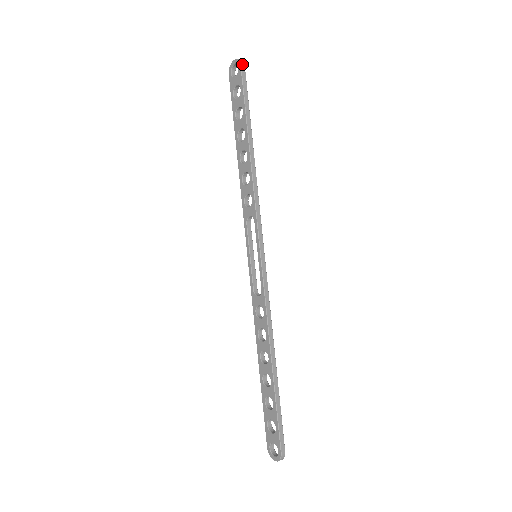
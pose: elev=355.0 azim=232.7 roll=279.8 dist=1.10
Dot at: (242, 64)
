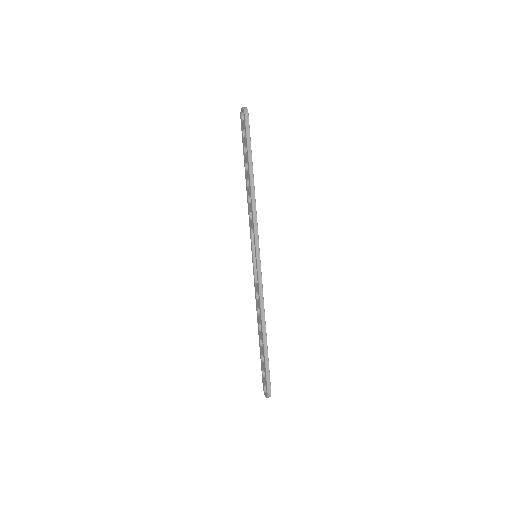
Dot at: (246, 112)
